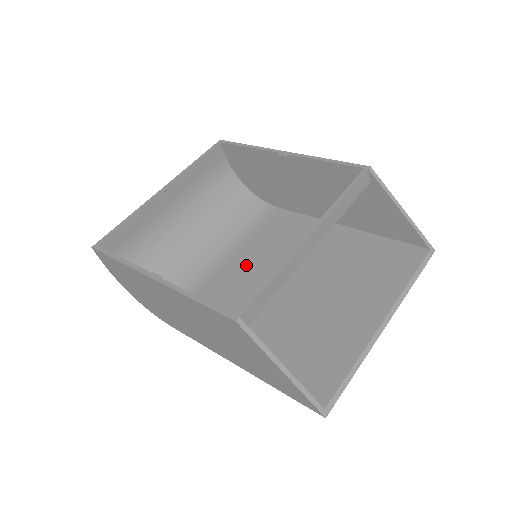
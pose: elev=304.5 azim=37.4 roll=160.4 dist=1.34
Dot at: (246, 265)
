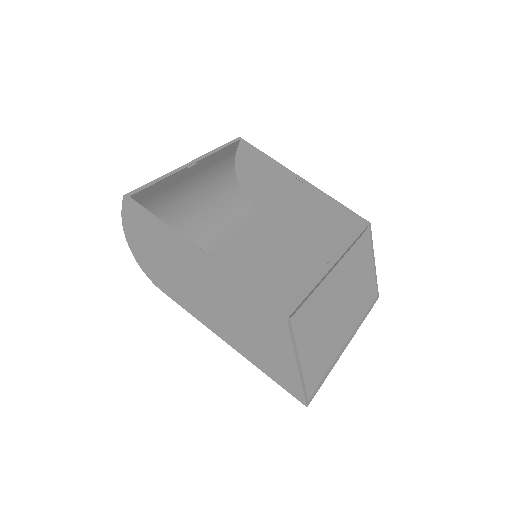
Dot at: (235, 258)
